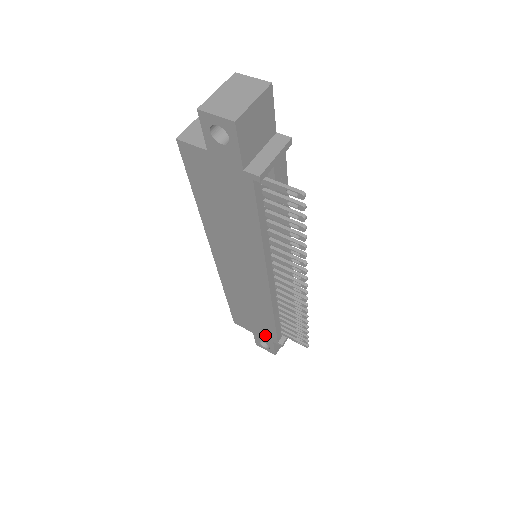
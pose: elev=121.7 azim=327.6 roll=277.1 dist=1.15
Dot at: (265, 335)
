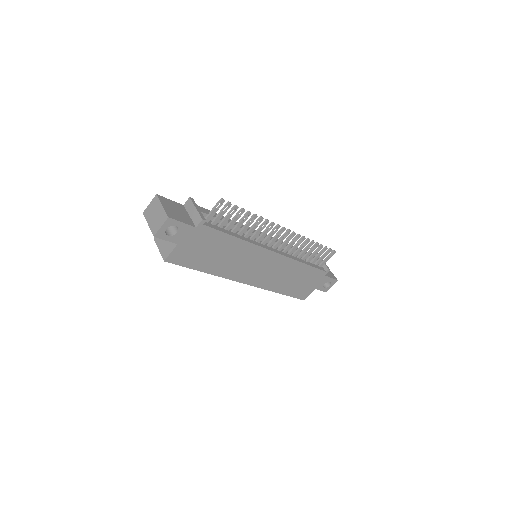
Dot at: (318, 279)
